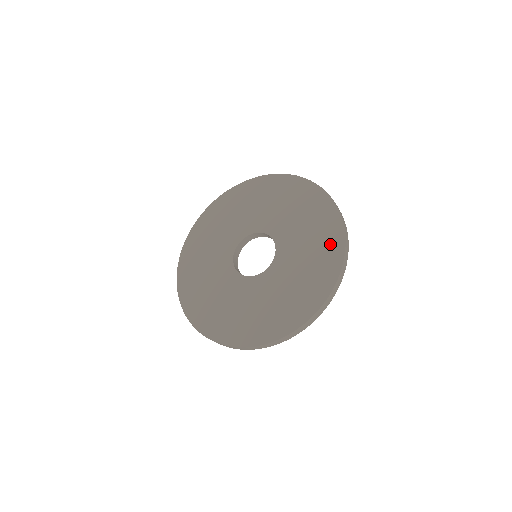
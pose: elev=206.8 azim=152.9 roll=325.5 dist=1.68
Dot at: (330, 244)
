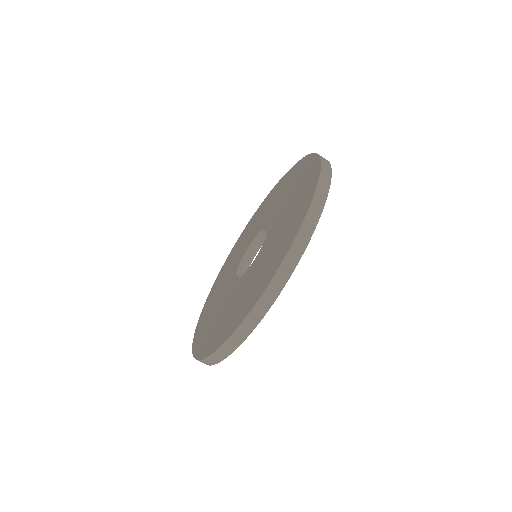
Dot at: (303, 202)
